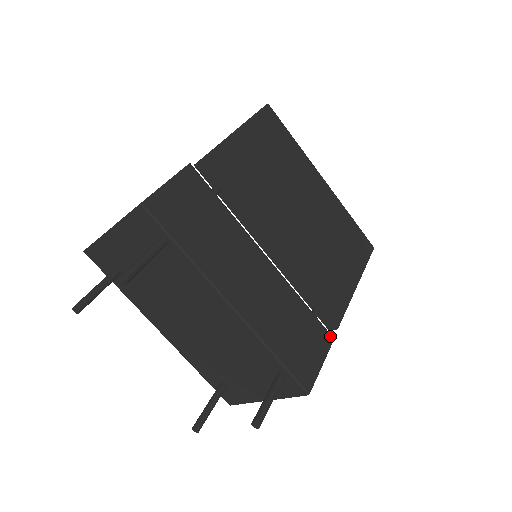
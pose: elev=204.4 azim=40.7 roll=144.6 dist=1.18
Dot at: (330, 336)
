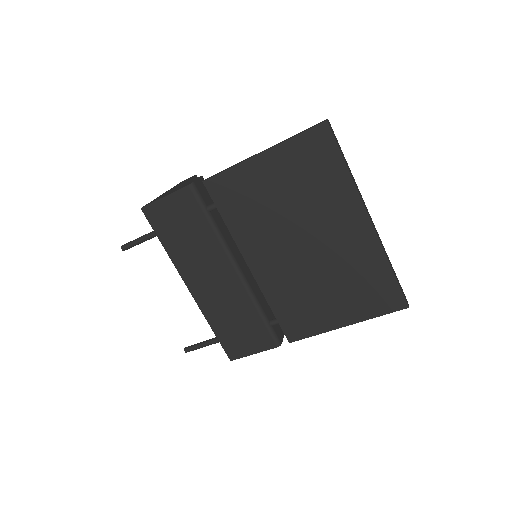
Dot at: (275, 343)
